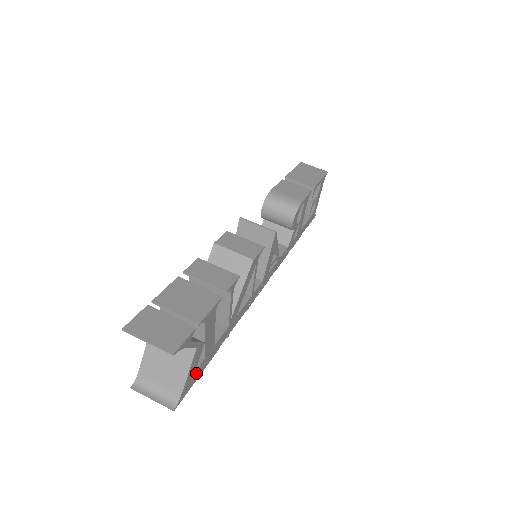
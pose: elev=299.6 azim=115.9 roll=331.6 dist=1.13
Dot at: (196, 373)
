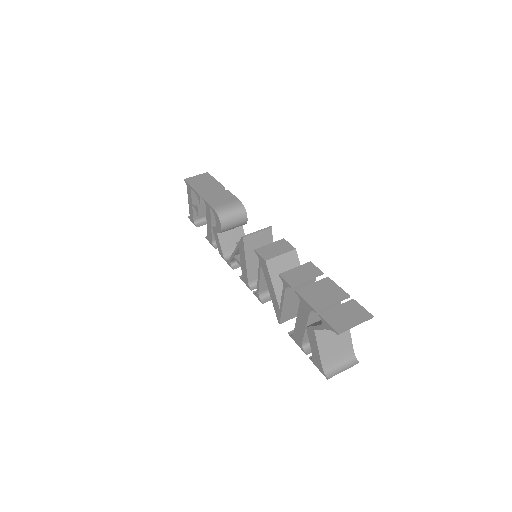
Dot at: occluded
